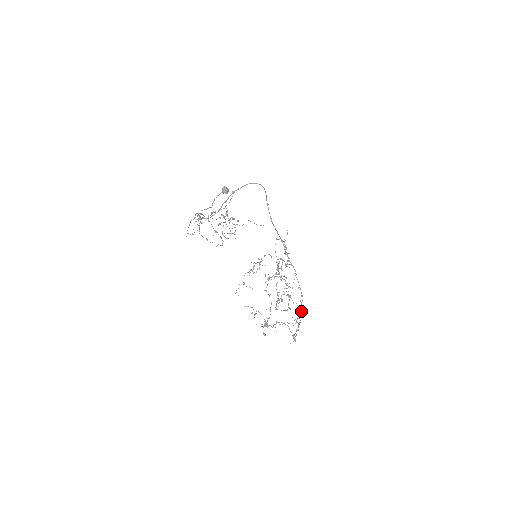
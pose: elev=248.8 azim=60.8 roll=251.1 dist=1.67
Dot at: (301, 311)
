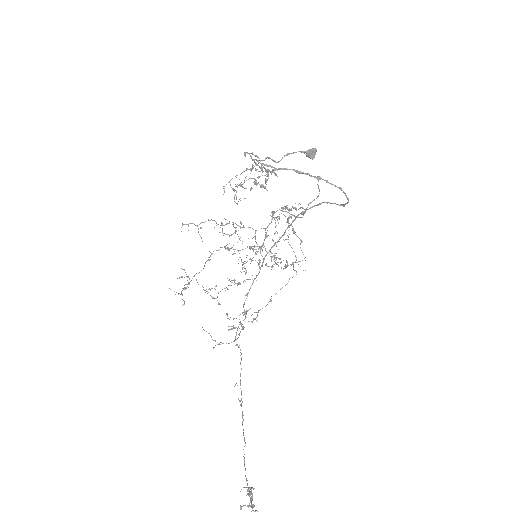
Dot at: occluded
